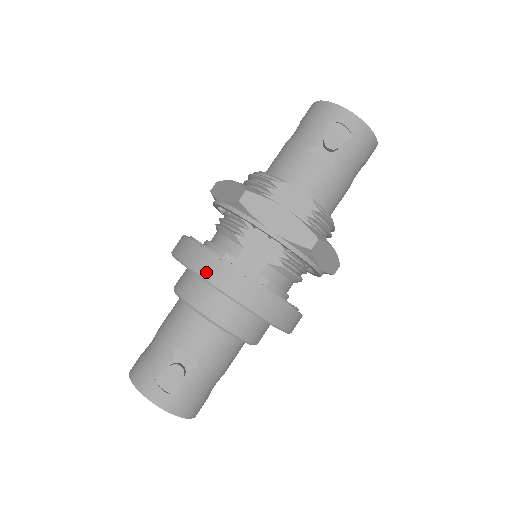
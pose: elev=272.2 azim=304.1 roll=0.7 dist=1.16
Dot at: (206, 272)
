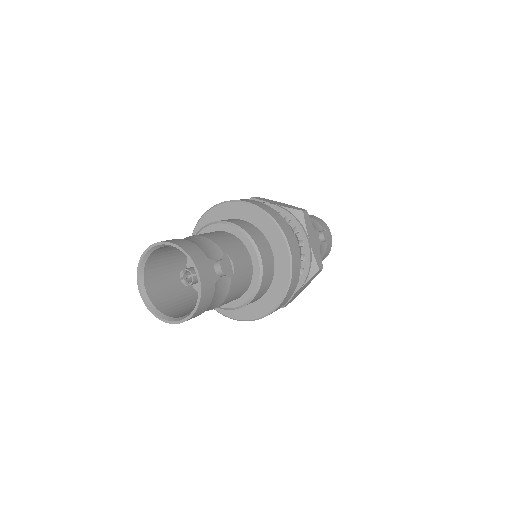
Dot at: (282, 225)
